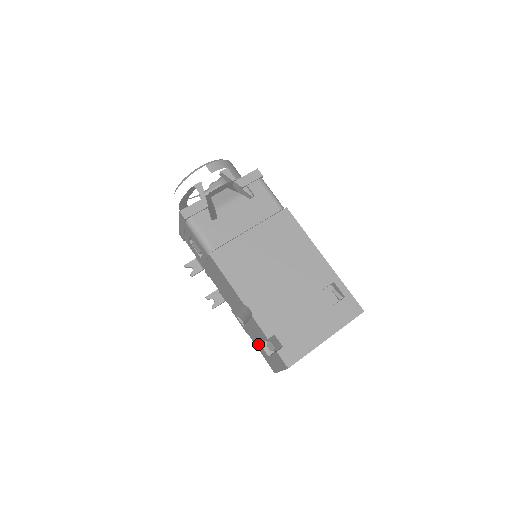
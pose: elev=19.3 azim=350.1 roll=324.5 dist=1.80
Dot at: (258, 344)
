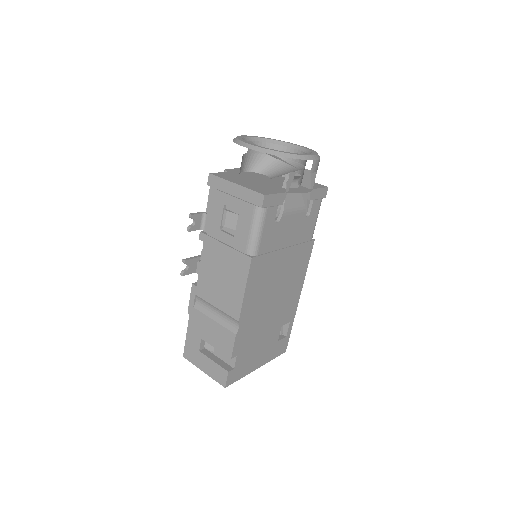
Dot at: (197, 334)
